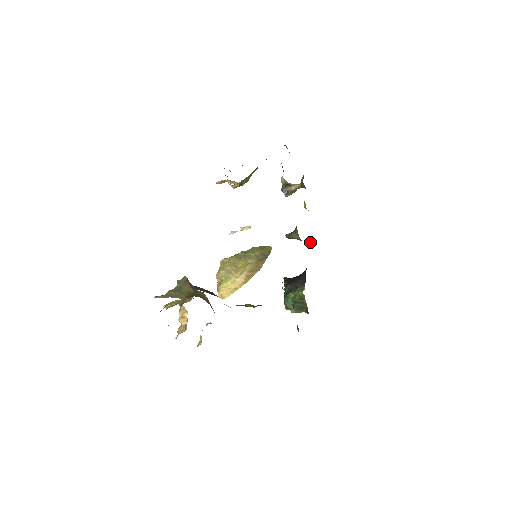
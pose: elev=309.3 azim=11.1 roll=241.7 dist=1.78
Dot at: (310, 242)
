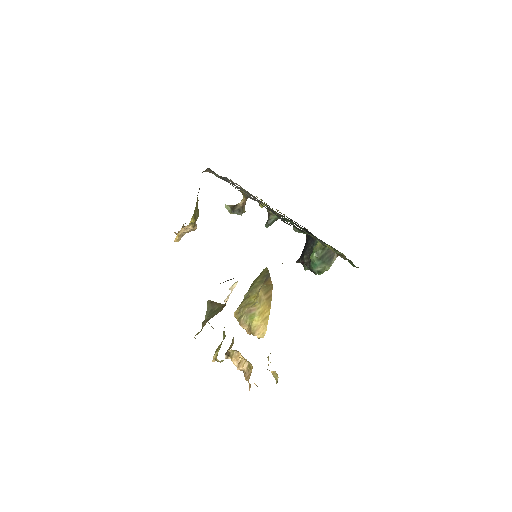
Dot at: occluded
